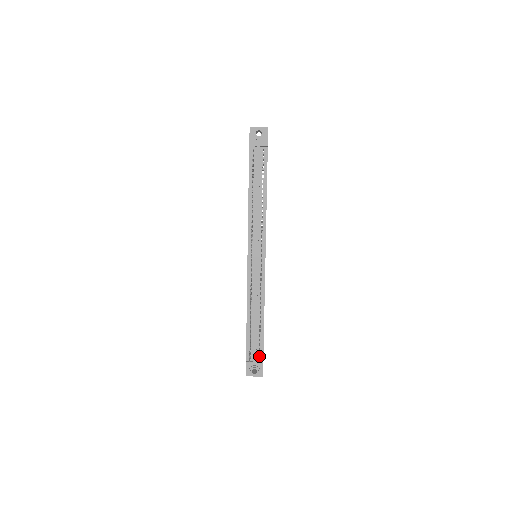
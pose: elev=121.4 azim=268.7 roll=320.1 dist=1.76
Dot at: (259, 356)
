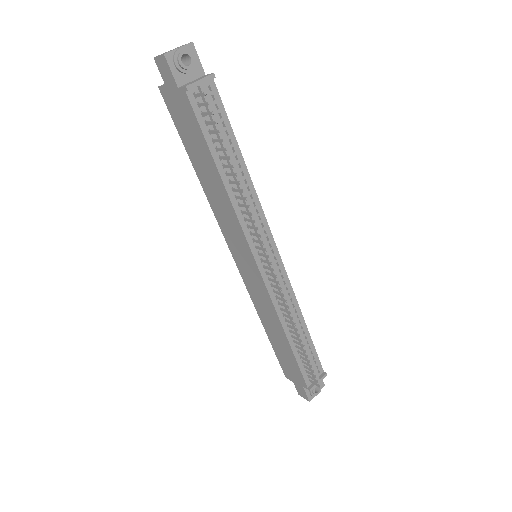
Dot at: (318, 370)
